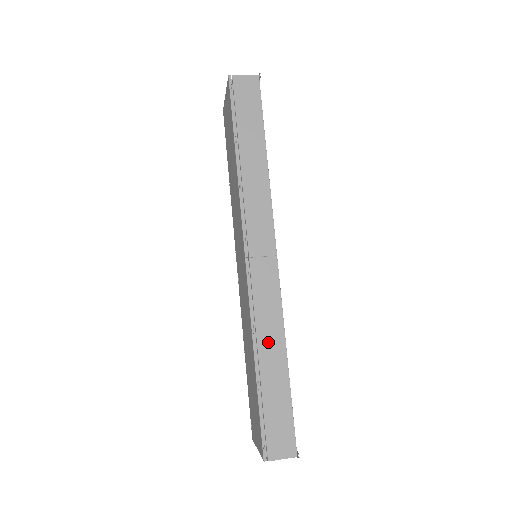
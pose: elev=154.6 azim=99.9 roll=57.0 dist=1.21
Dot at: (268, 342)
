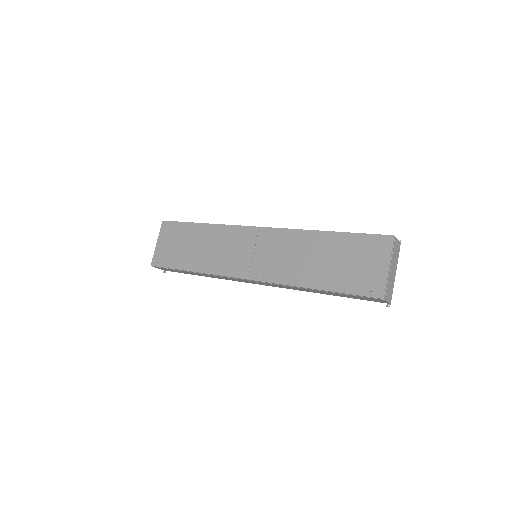
Dot at: occluded
